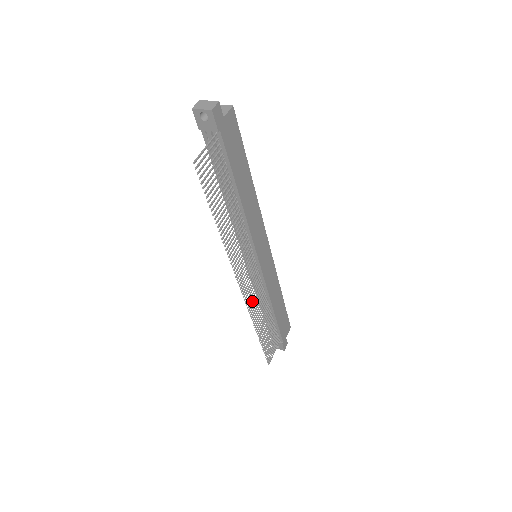
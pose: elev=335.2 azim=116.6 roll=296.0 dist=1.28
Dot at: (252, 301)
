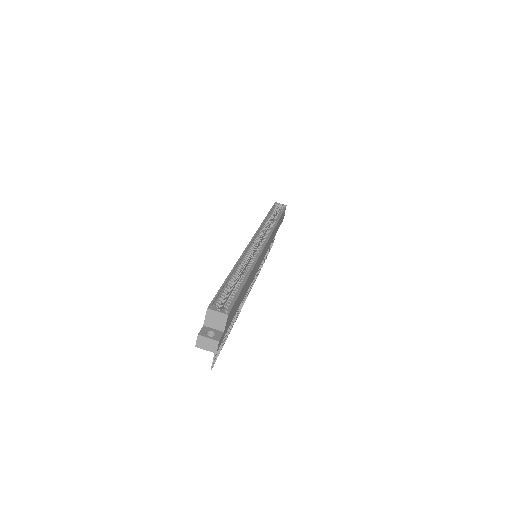
Dot at: (258, 270)
